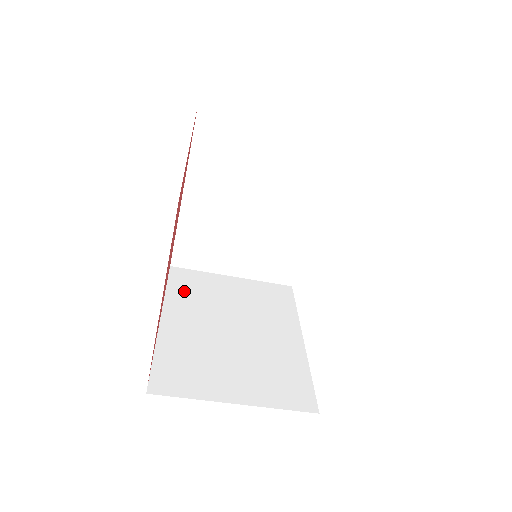
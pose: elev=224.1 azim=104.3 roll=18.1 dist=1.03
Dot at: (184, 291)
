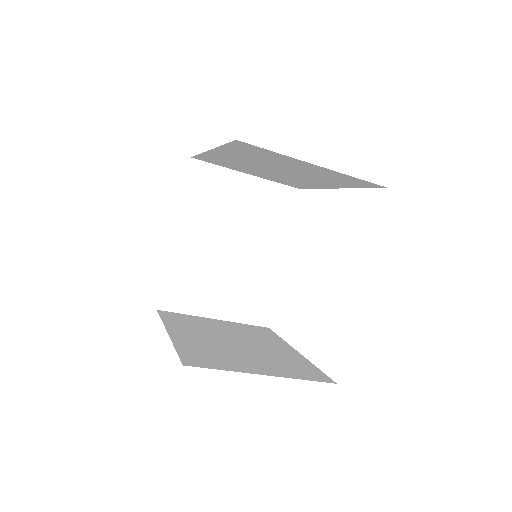
Dot at: (198, 197)
